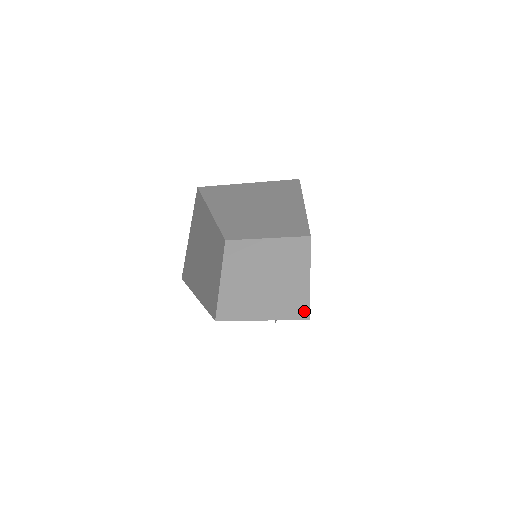
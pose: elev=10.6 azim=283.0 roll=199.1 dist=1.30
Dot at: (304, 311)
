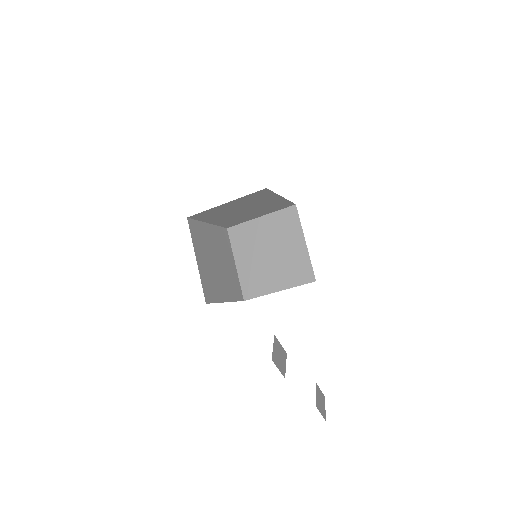
Dot at: occluded
